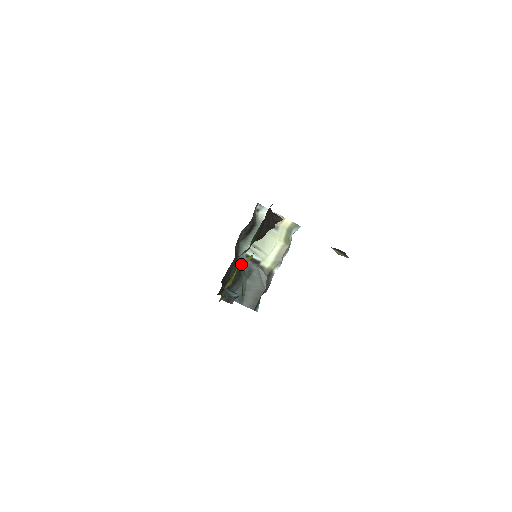
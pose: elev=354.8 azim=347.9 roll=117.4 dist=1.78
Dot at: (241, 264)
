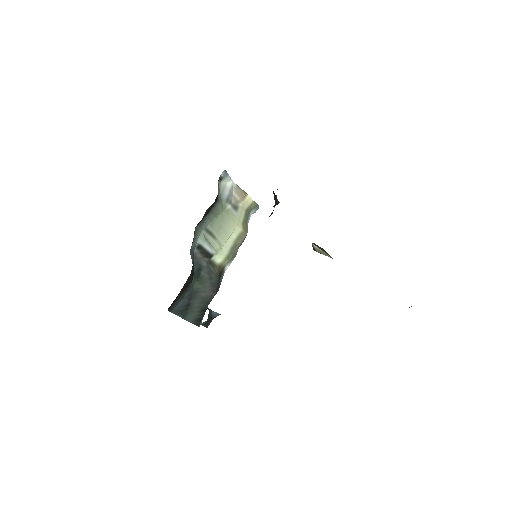
Dot at: occluded
